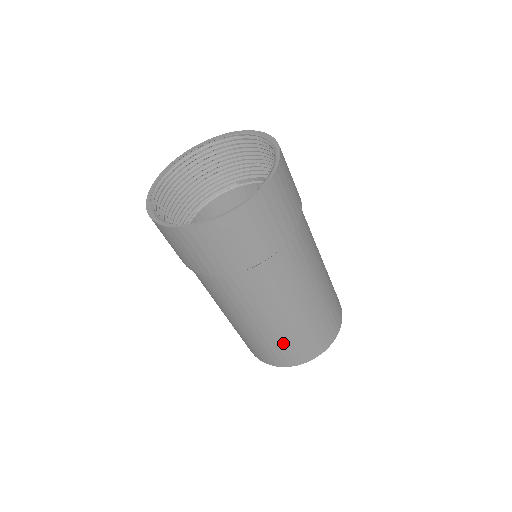
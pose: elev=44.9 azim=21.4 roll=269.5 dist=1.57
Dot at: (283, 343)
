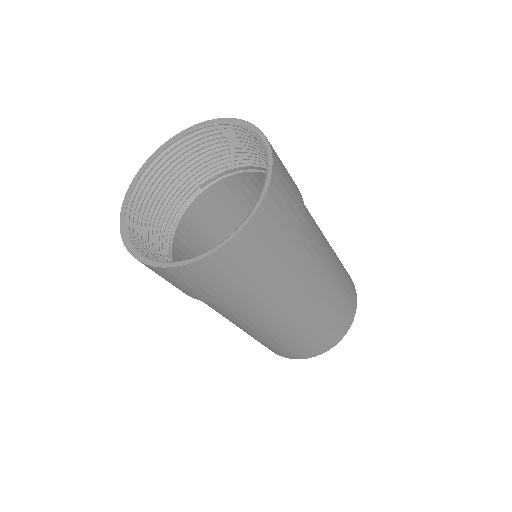
Dot at: (320, 331)
